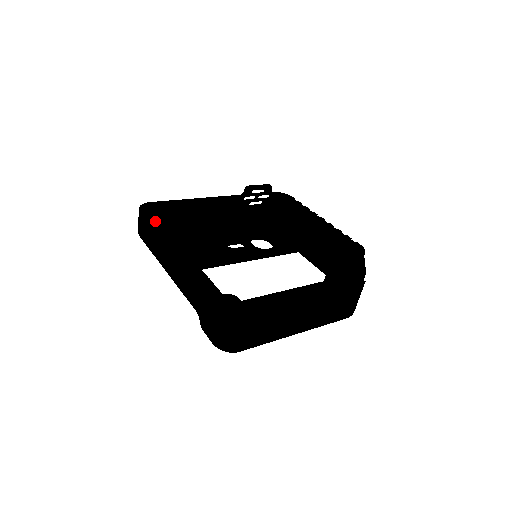
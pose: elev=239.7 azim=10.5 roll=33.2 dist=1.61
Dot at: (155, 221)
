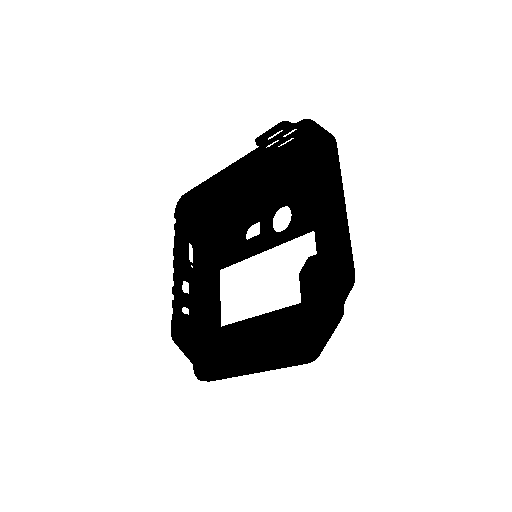
Dot at: (203, 200)
